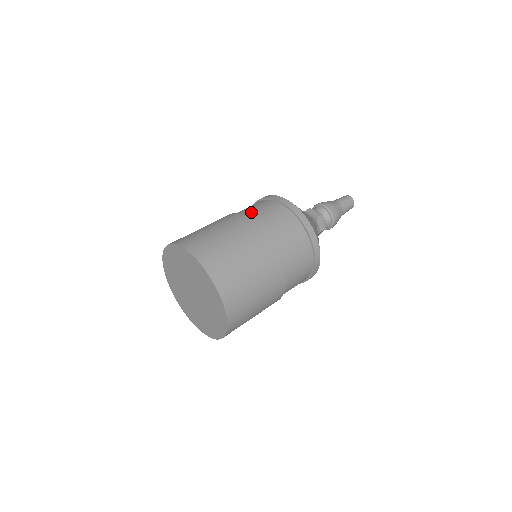
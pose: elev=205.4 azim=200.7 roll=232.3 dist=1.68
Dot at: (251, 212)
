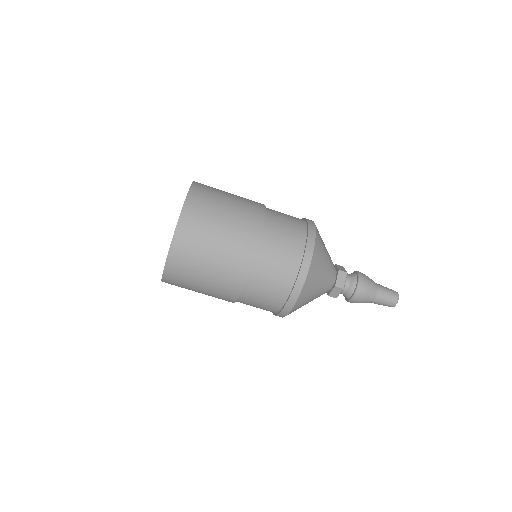
Dot at: (273, 235)
